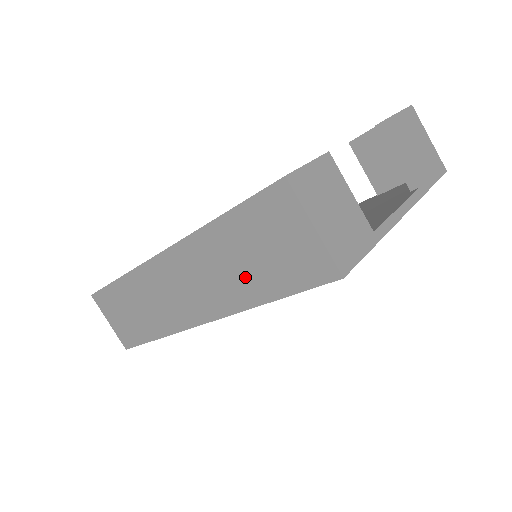
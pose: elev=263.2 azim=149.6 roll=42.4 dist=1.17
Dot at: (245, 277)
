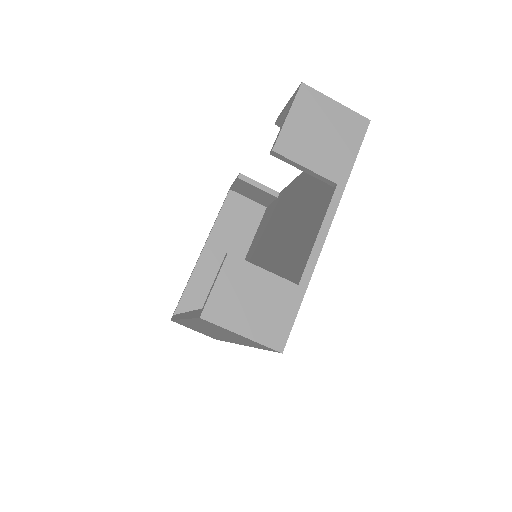
Dot at: (234, 338)
